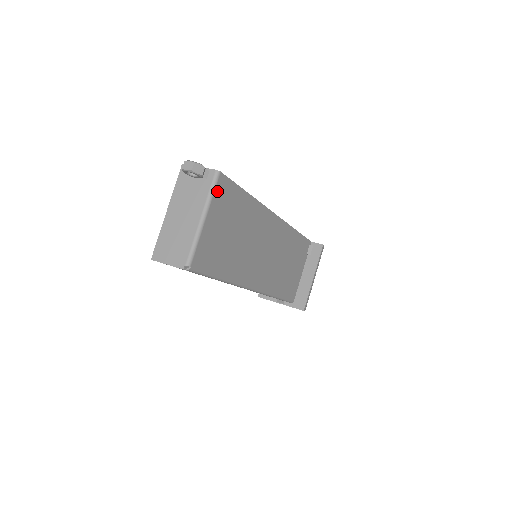
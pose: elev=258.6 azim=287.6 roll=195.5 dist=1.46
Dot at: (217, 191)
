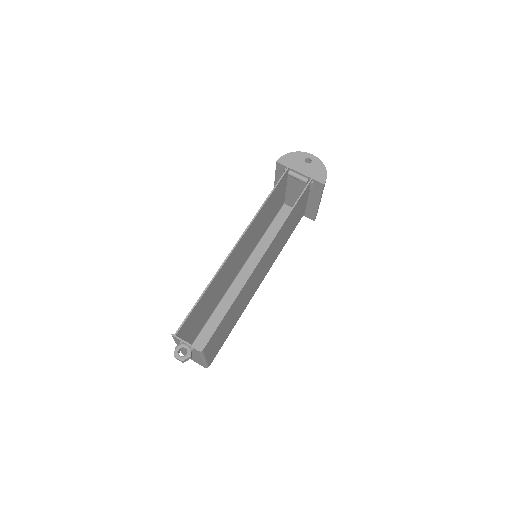
Dot at: (206, 350)
